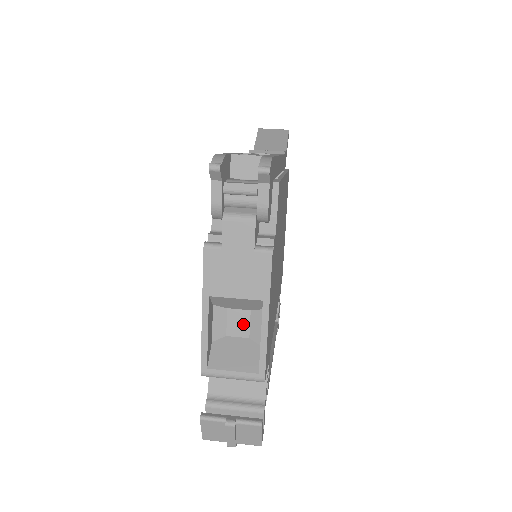
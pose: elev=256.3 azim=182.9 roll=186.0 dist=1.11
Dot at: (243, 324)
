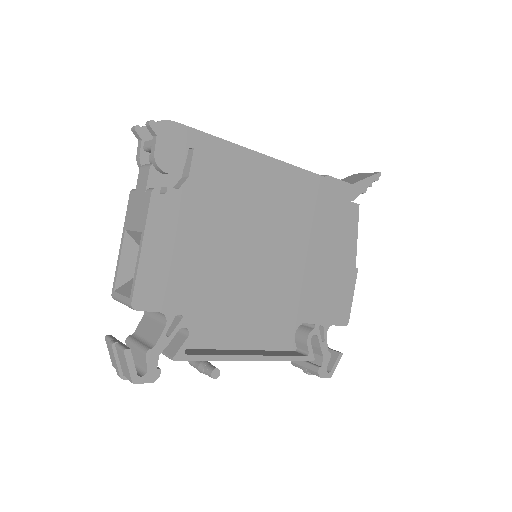
Dot at: occluded
